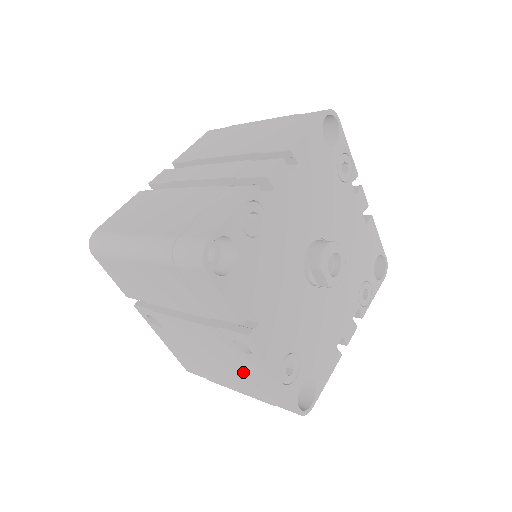
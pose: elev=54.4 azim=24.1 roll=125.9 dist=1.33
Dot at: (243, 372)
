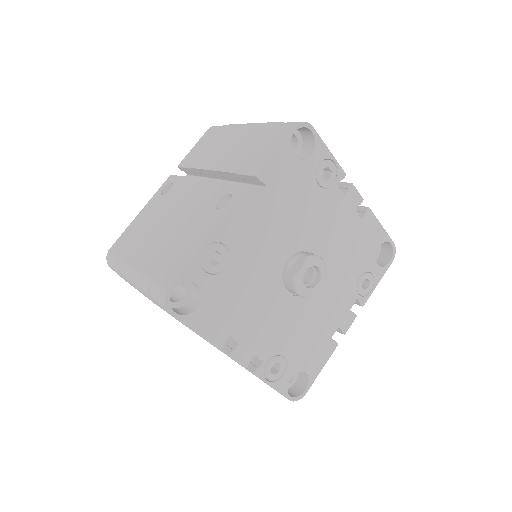
Dot at: (181, 235)
